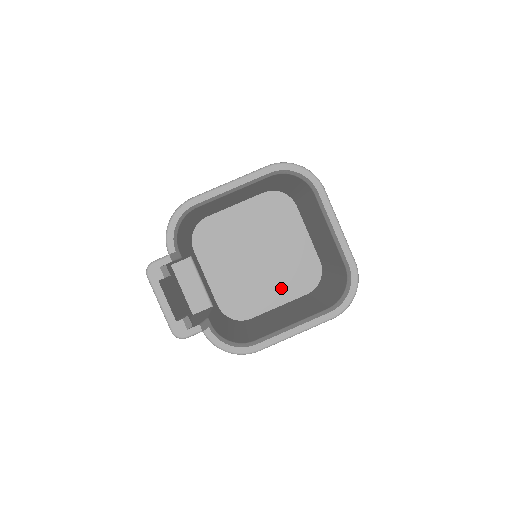
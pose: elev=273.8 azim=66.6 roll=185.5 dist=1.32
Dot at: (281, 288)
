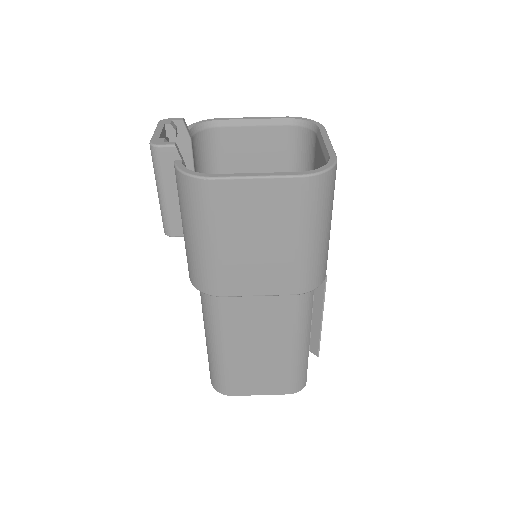
Dot at: occluded
